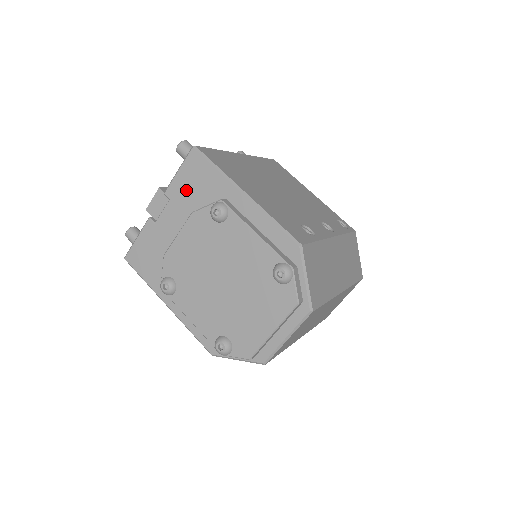
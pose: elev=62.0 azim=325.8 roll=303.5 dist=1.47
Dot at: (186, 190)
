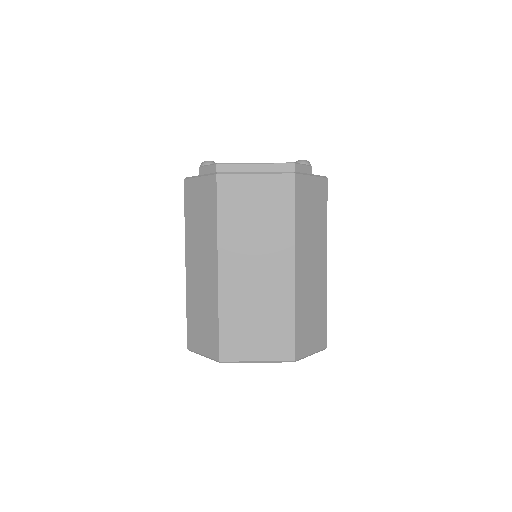
Dot at: occluded
